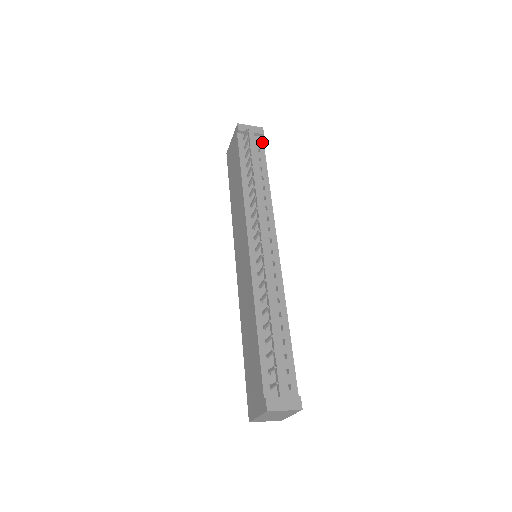
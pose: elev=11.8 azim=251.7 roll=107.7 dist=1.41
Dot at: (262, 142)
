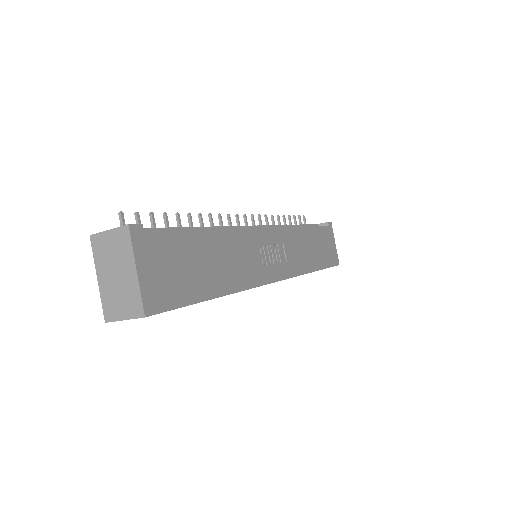
Dot at: (324, 226)
